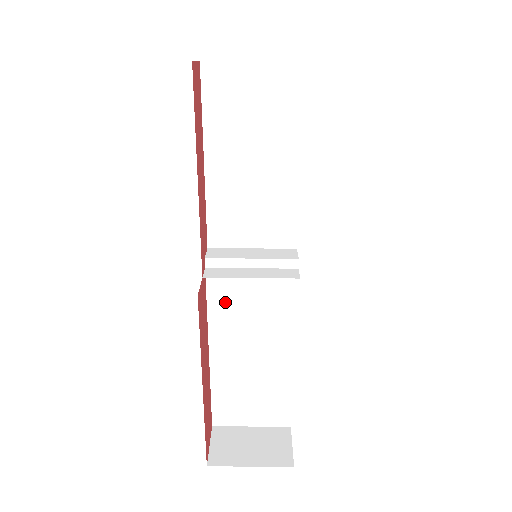
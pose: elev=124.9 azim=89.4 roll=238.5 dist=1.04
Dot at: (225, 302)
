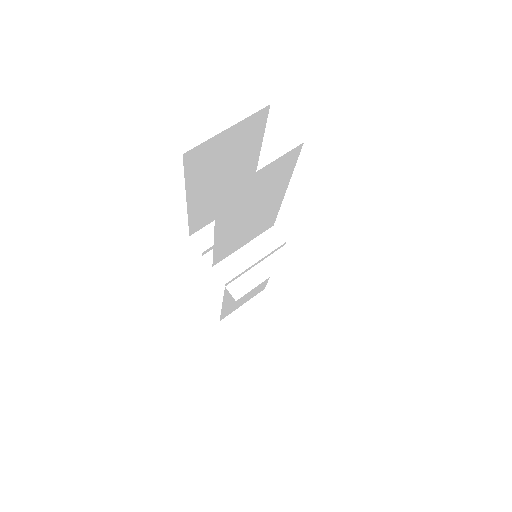
Dot at: occluded
